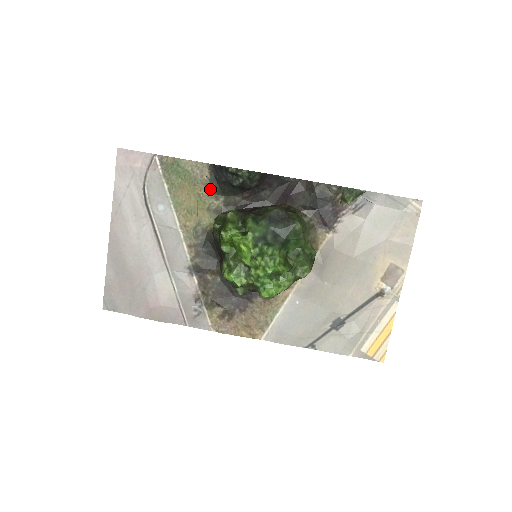
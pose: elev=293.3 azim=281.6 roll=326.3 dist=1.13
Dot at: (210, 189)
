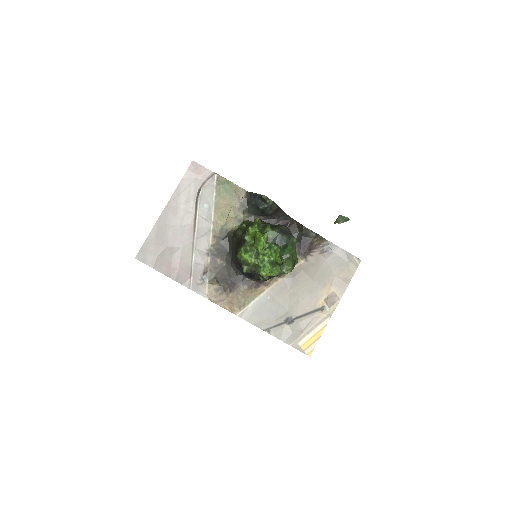
Dot at: (241, 206)
